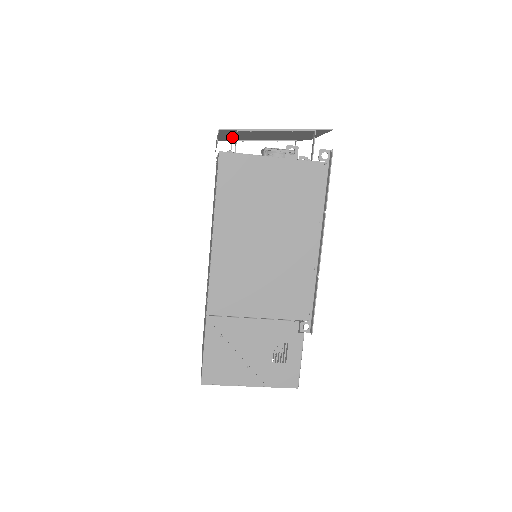
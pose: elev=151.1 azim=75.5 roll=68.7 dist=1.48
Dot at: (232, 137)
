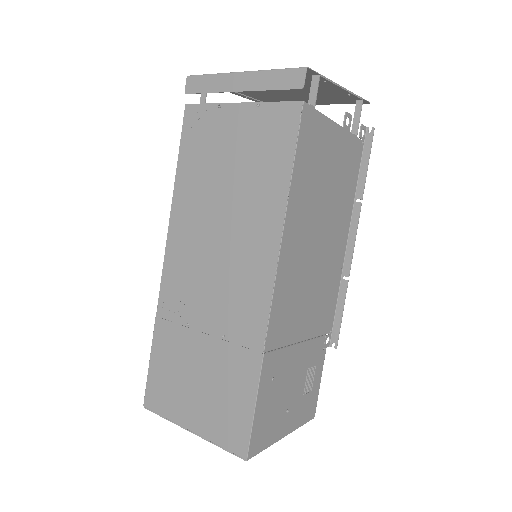
Dot at: occluded
